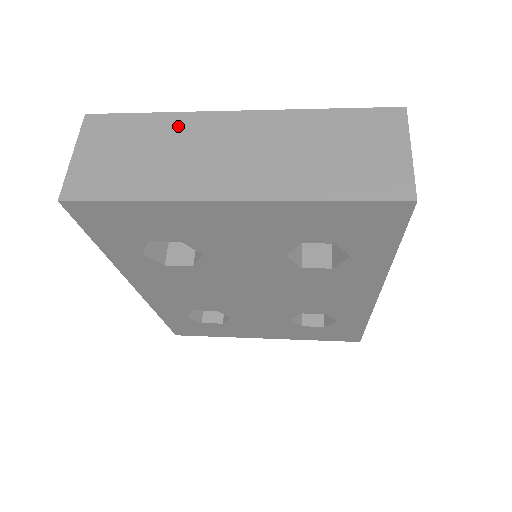
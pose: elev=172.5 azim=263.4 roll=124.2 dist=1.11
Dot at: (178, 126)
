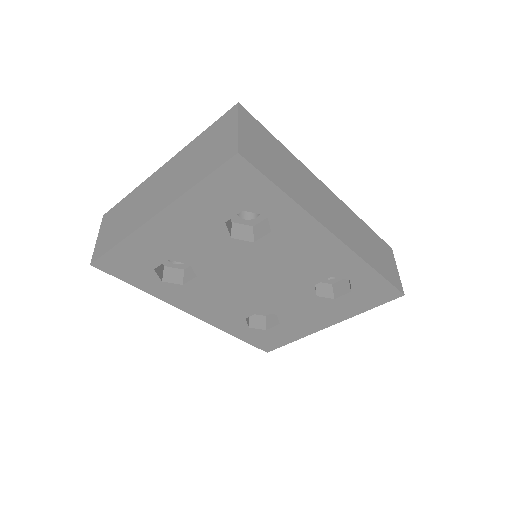
Dot at: (137, 193)
